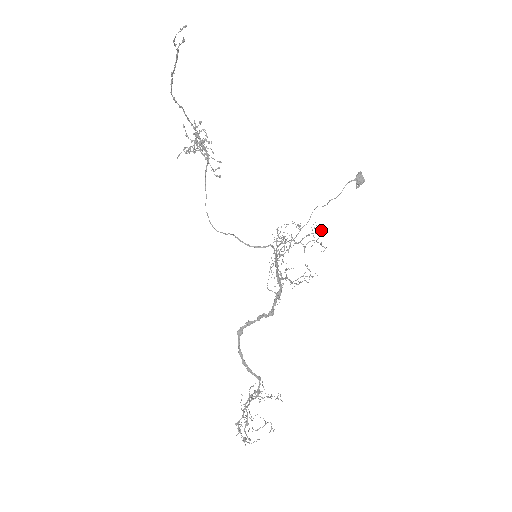
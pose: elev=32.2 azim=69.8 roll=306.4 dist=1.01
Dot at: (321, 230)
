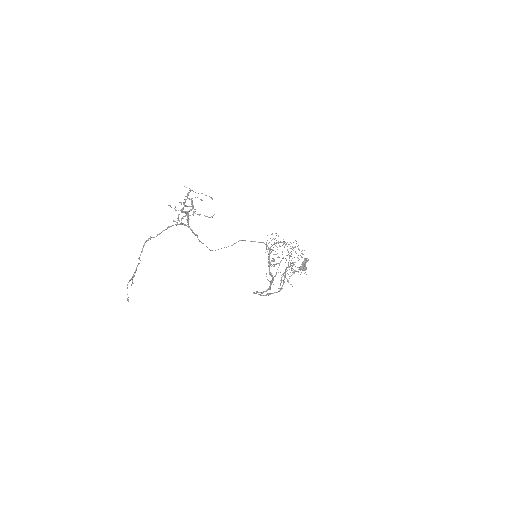
Dot at: occluded
